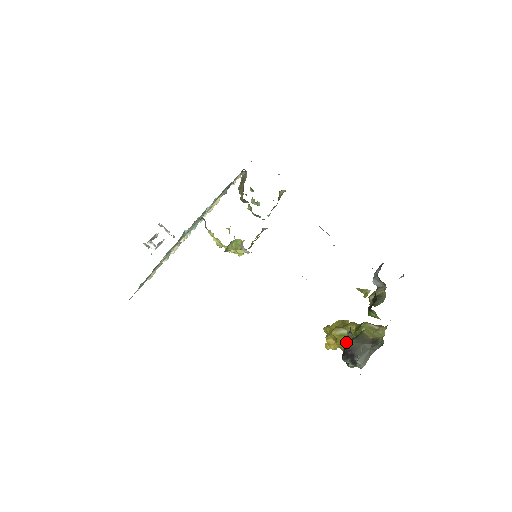
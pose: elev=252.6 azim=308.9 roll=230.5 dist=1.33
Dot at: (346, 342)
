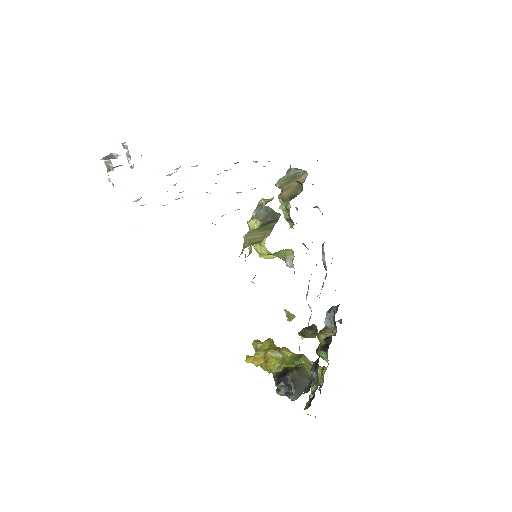
Dot at: (280, 367)
